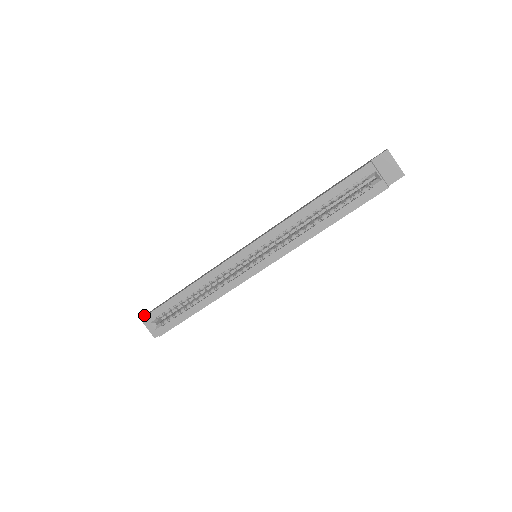
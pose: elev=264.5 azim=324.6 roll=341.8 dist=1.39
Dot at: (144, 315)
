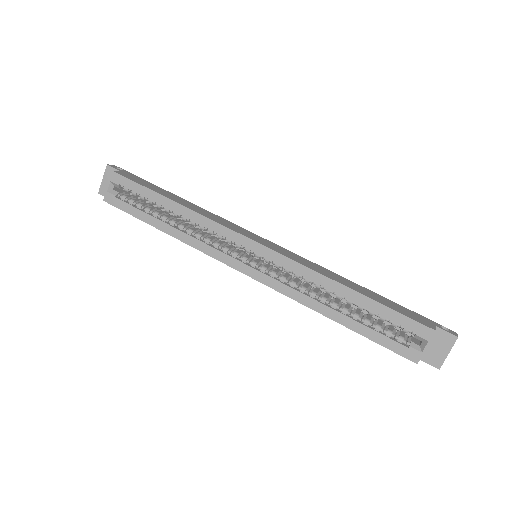
Dot at: (114, 165)
